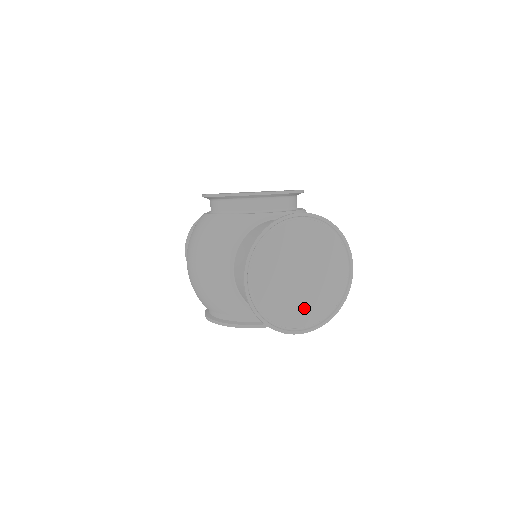
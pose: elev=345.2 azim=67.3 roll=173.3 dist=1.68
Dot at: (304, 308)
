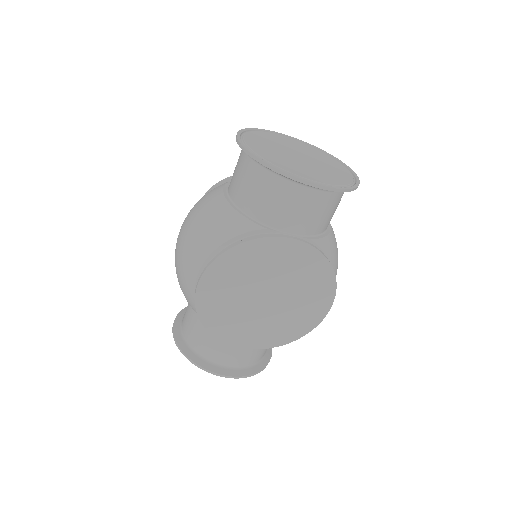
Dot at: (310, 172)
